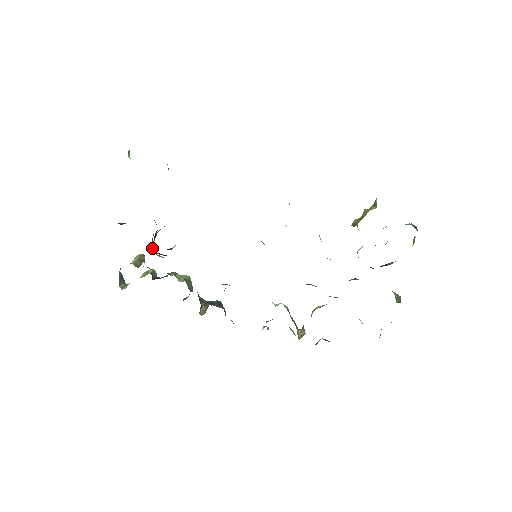
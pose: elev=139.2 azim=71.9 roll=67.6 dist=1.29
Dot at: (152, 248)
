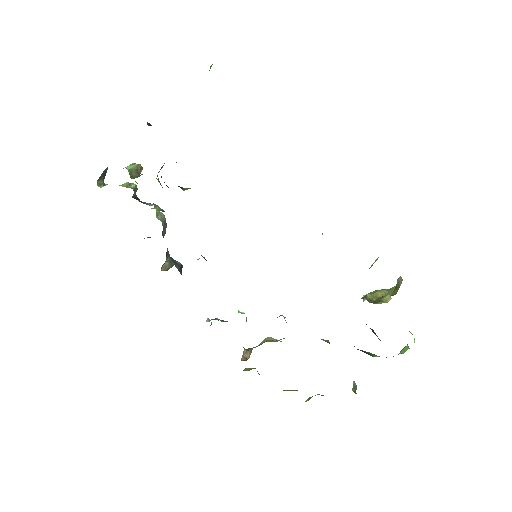
Dot at: occluded
